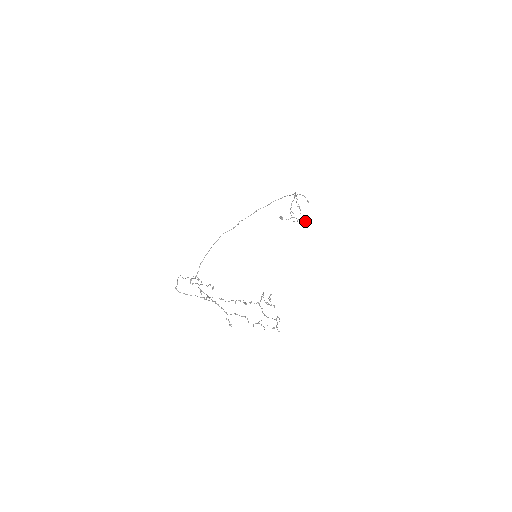
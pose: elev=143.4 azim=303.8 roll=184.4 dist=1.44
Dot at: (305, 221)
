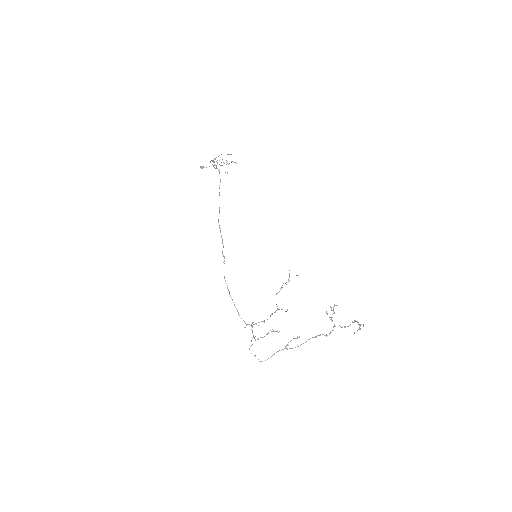
Dot at: occluded
